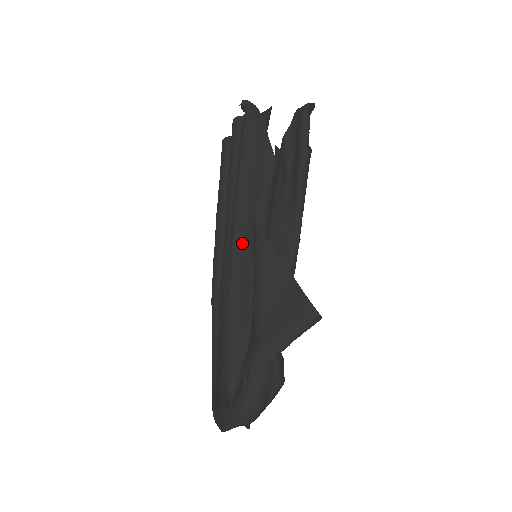
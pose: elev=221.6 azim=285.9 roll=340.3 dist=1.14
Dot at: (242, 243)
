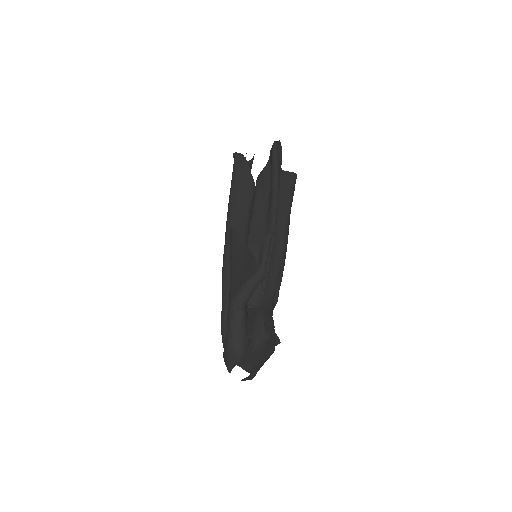
Dot at: occluded
